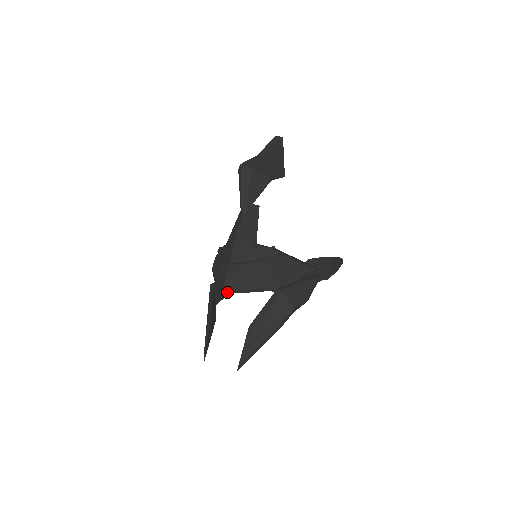
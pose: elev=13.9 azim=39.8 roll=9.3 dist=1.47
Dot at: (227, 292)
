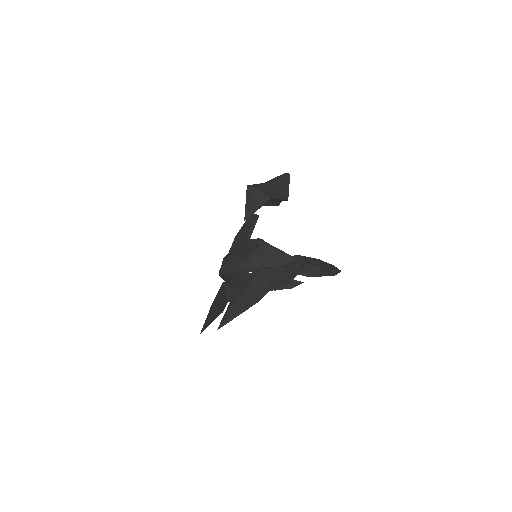
Dot at: (222, 274)
